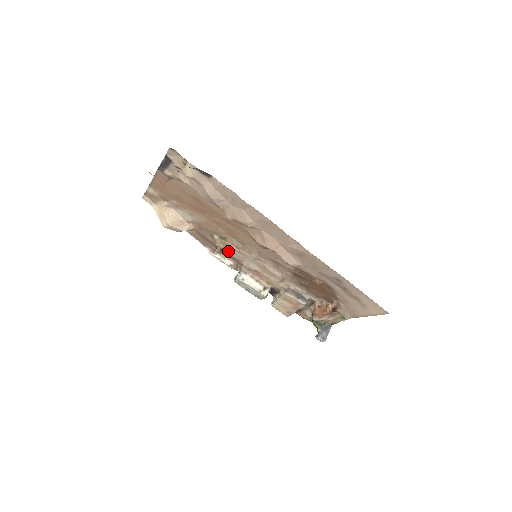
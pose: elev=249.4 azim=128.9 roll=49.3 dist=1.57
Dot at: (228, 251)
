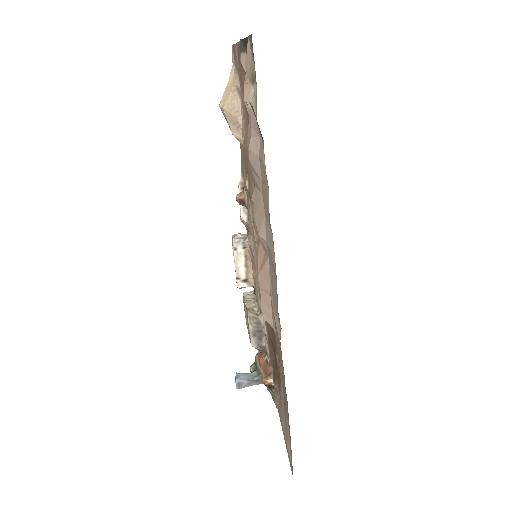
Dot at: occluded
